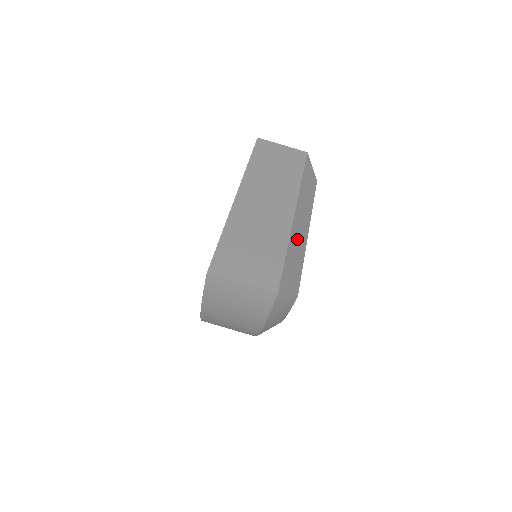
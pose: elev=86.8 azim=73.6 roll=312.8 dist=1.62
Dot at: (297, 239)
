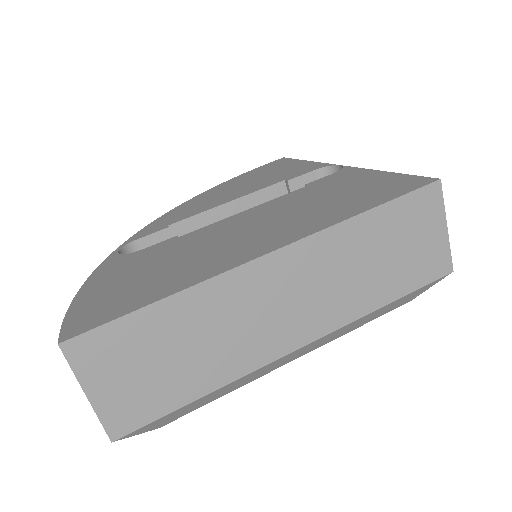
Dot at: (253, 375)
